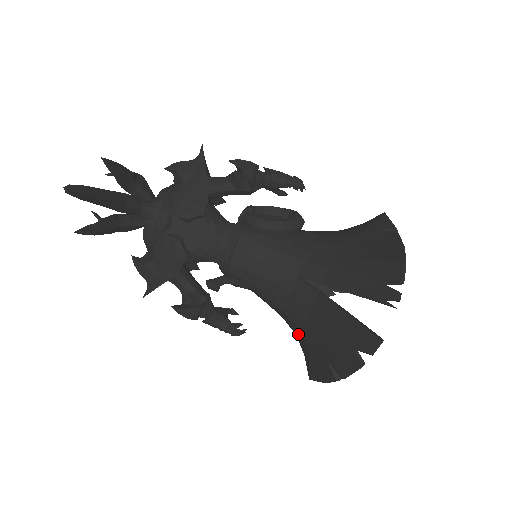
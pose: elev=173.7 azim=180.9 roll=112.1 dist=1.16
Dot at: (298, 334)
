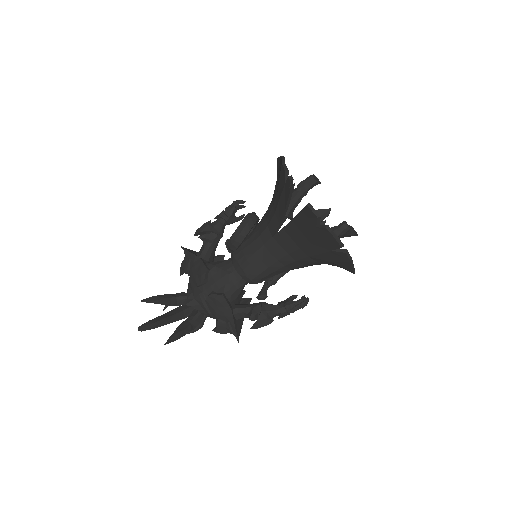
Dot at: (316, 261)
